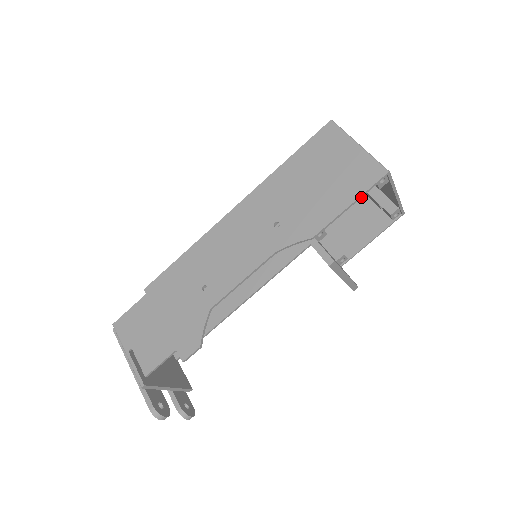
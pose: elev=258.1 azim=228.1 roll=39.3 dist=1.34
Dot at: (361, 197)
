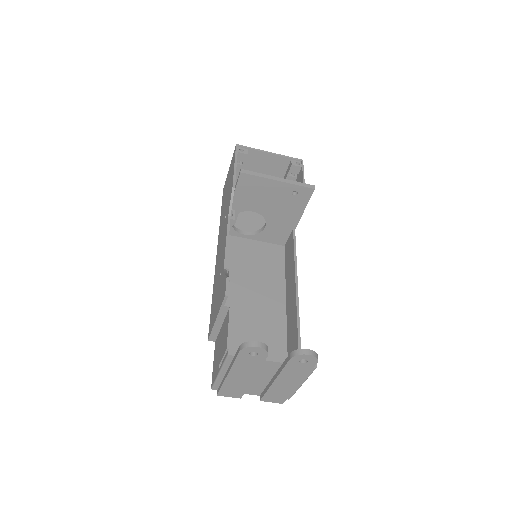
Dot at: occluded
